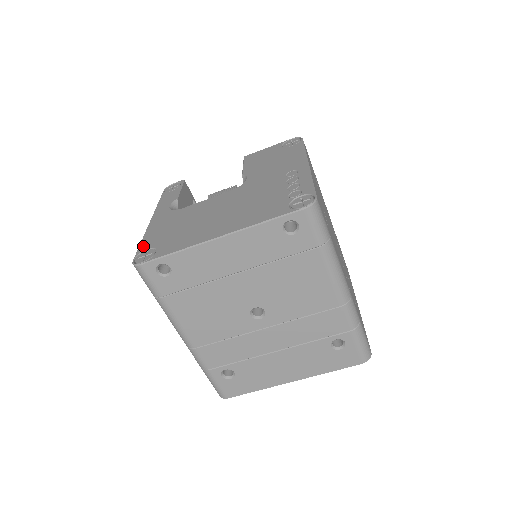
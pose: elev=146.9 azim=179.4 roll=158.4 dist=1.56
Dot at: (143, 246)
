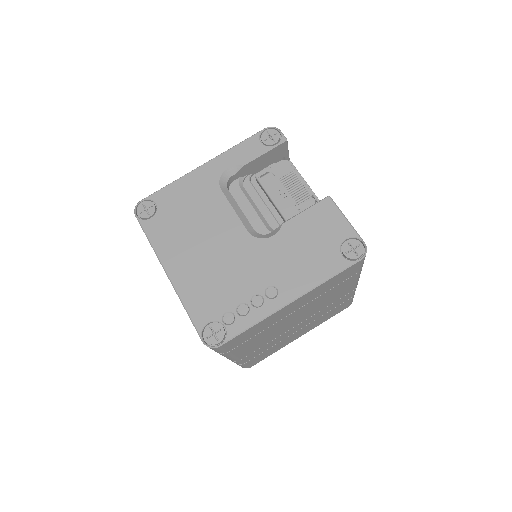
Dot at: (160, 195)
